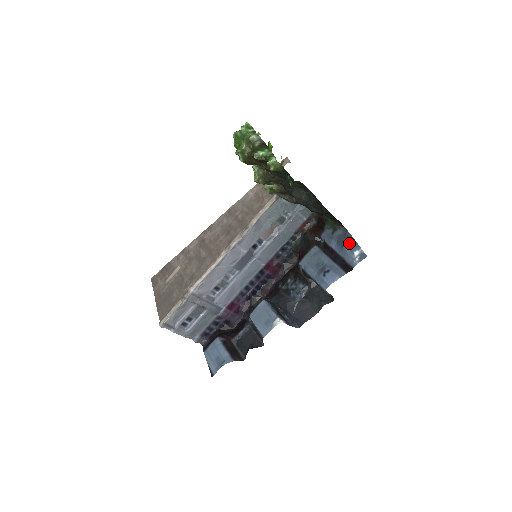
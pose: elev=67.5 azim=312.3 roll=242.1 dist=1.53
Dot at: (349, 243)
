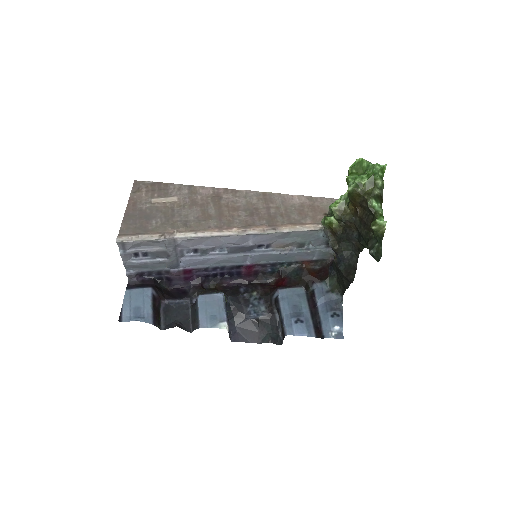
Dot at: (337, 314)
